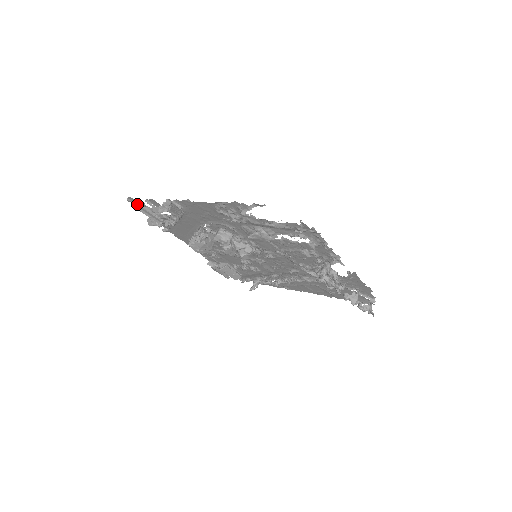
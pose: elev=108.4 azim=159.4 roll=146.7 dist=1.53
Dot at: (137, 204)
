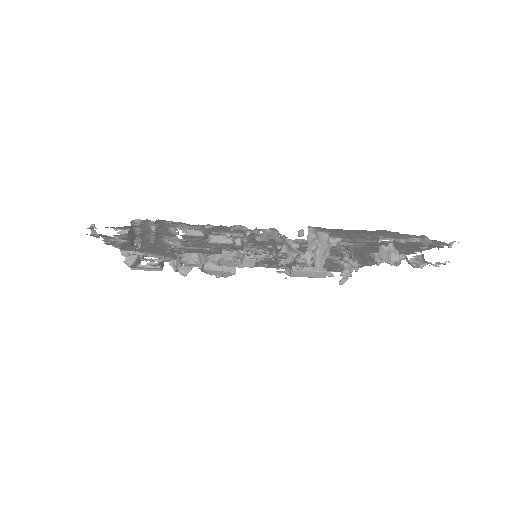
Dot at: occluded
